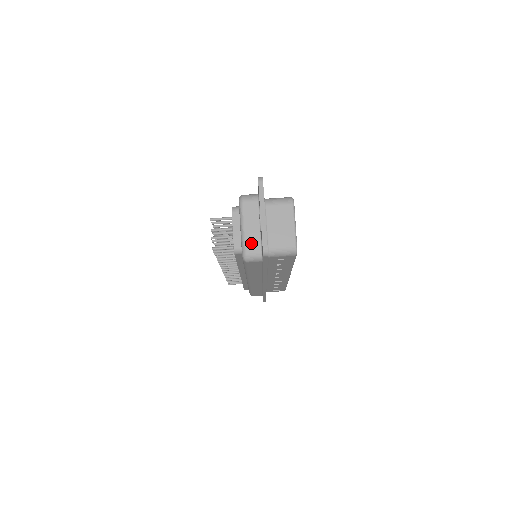
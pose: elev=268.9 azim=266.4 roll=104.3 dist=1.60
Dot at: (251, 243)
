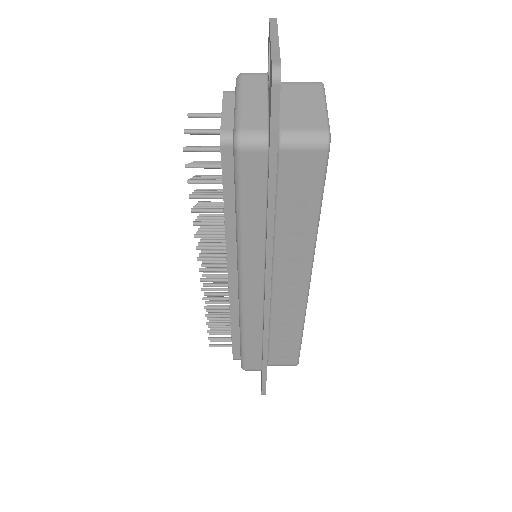
Dot at: (251, 118)
